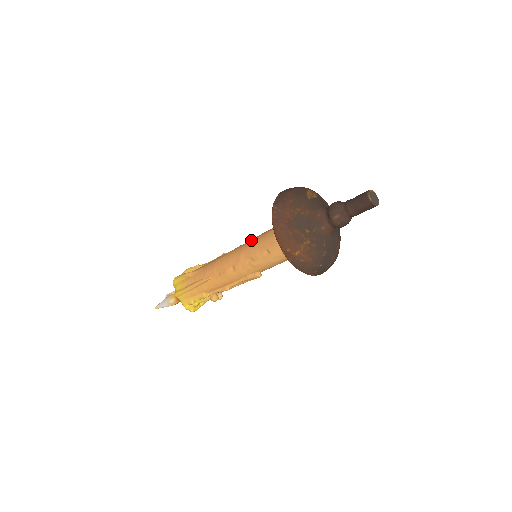
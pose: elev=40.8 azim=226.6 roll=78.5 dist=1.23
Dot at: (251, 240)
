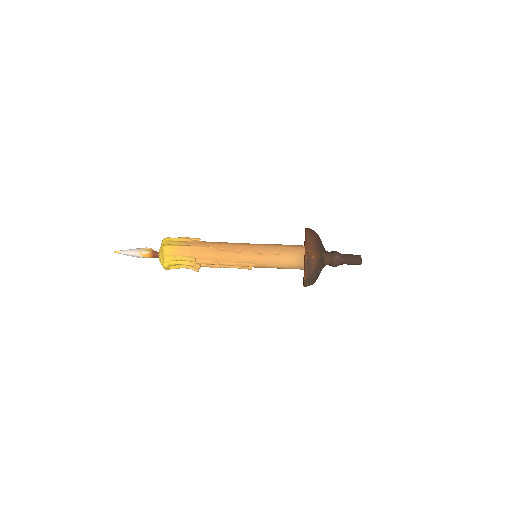
Dot at: (263, 244)
